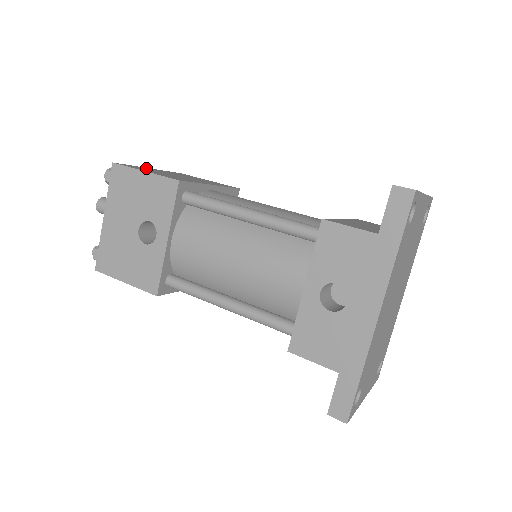
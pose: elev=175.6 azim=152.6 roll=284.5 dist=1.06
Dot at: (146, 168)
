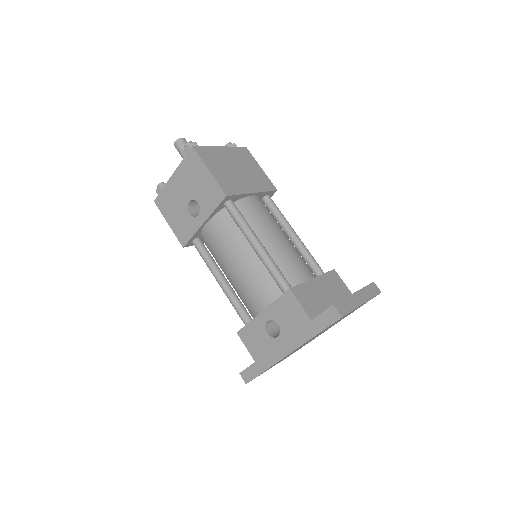
Dot at: (216, 151)
